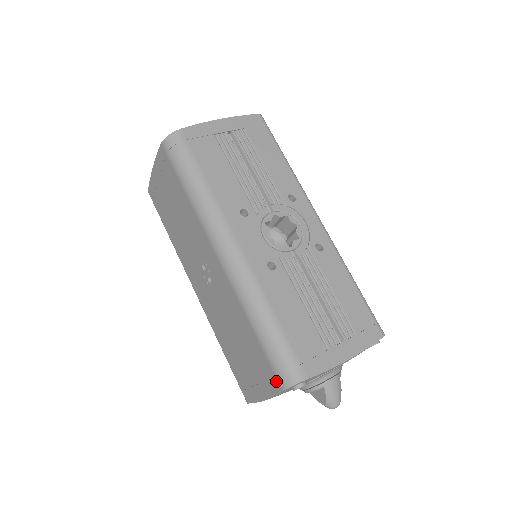
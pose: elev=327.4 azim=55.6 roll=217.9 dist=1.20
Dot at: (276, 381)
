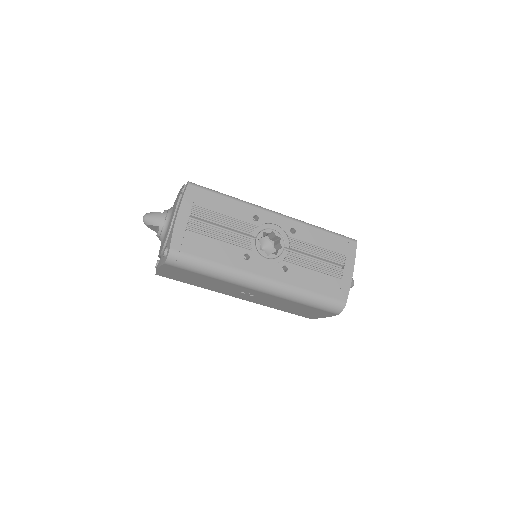
Dot at: (331, 313)
